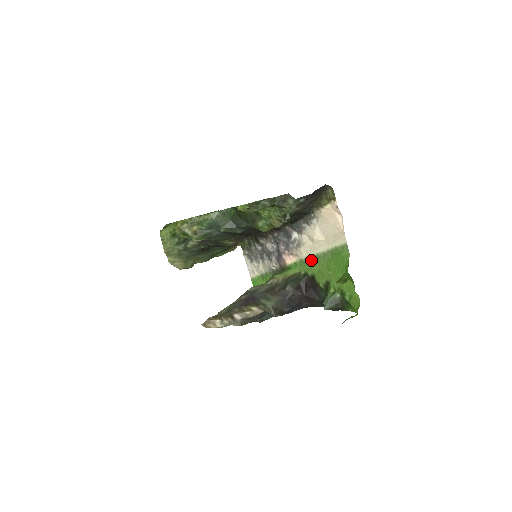
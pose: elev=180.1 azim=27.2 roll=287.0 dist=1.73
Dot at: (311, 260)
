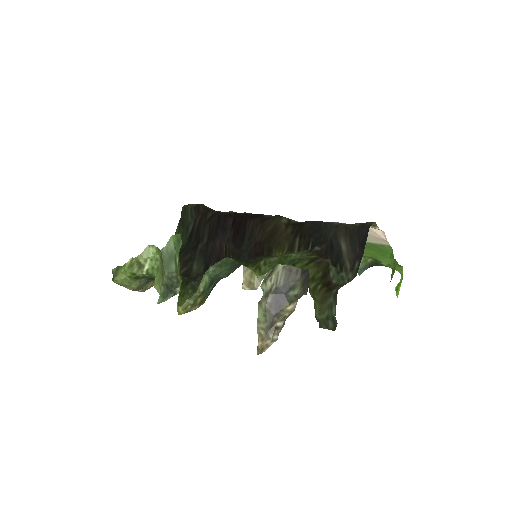
Dot at: occluded
